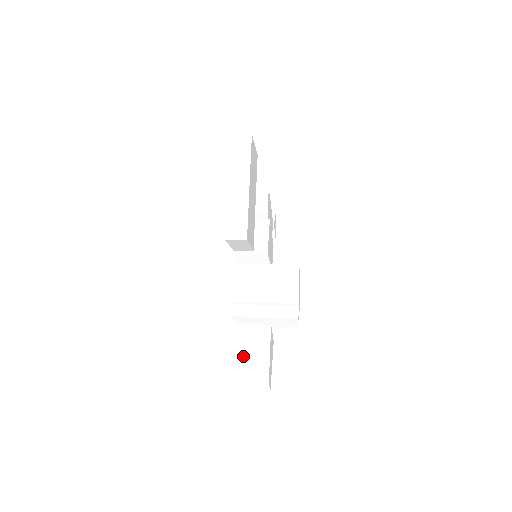
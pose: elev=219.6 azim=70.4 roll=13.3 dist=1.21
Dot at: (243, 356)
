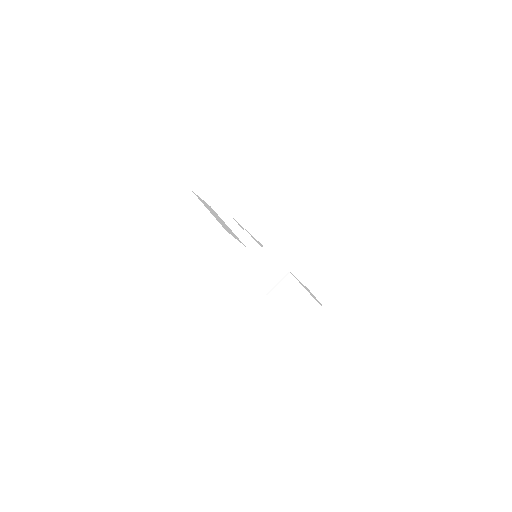
Dot at: (287, 302)
